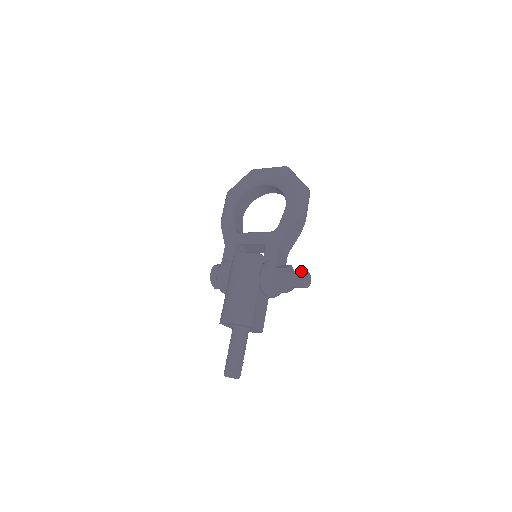
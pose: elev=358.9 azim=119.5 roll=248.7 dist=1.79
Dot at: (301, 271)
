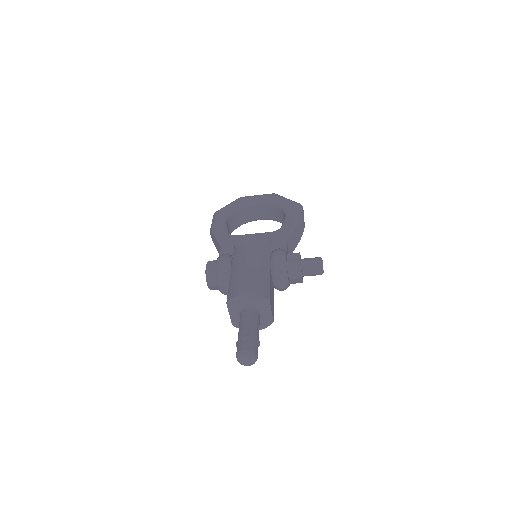
Dot at: (315, 257)
